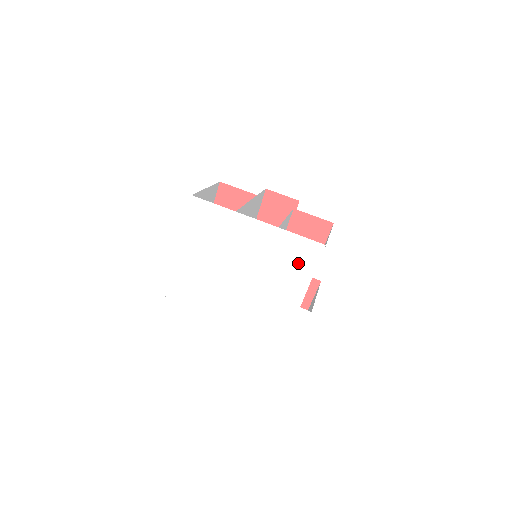
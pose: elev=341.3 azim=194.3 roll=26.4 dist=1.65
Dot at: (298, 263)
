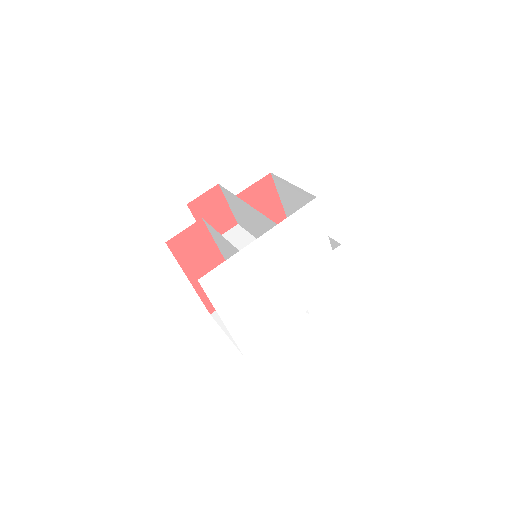
Dot at: (309, 229)
